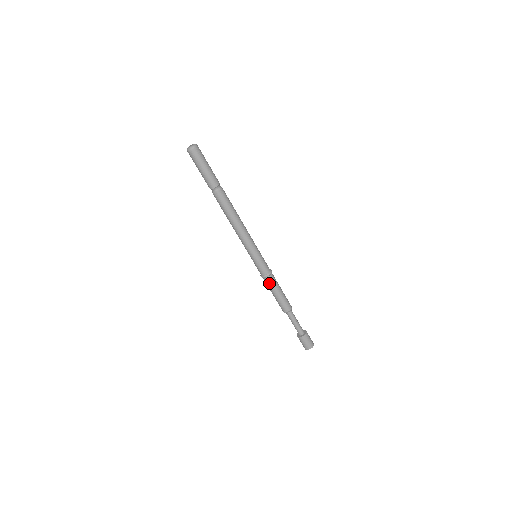
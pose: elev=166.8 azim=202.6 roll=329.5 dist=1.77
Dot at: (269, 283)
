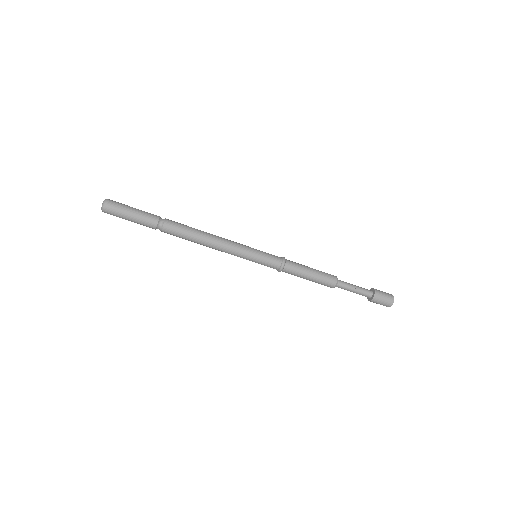
Dot at: (292, 271)
